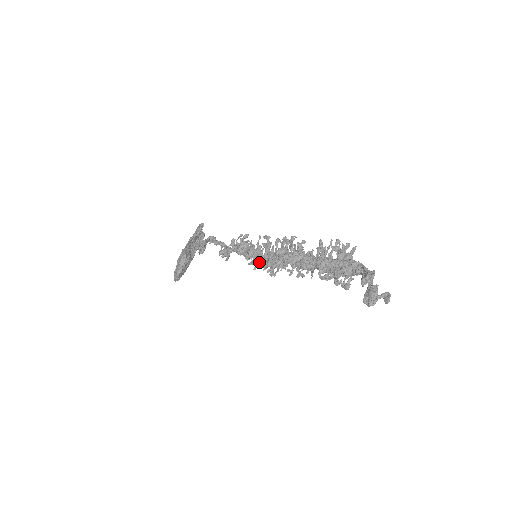
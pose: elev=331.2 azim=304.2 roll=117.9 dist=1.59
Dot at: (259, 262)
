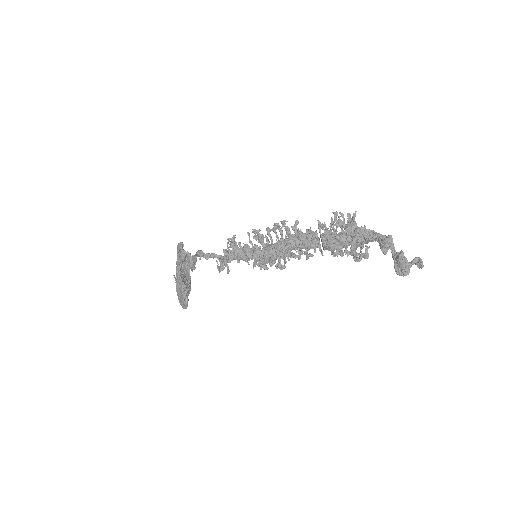
Dot at: (262, 261)
